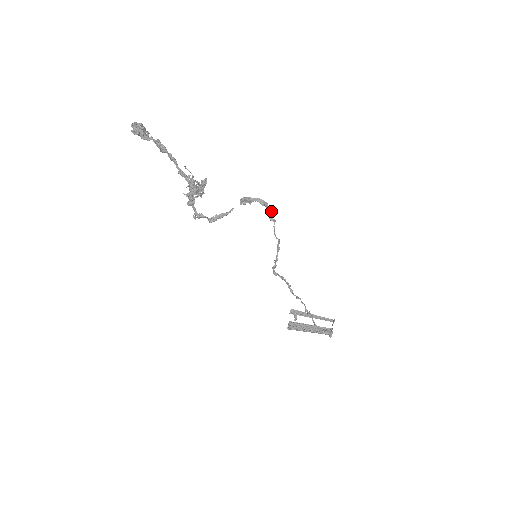
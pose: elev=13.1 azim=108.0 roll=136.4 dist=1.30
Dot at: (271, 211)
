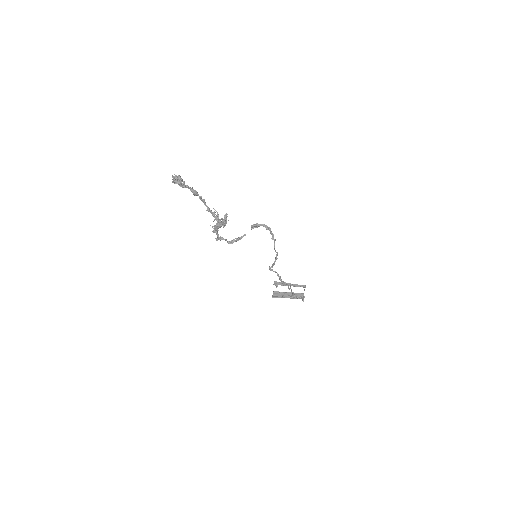
Dot at: (273, 234)
